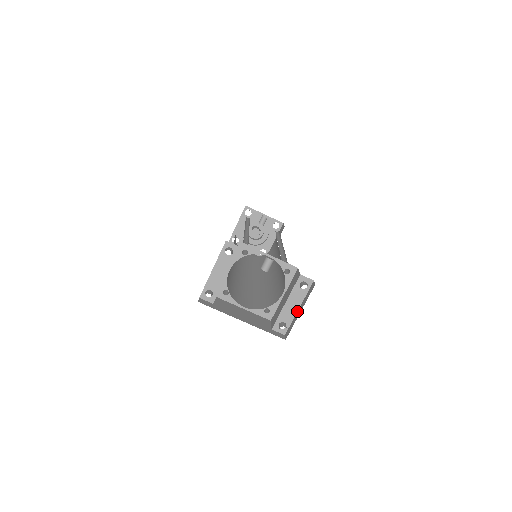
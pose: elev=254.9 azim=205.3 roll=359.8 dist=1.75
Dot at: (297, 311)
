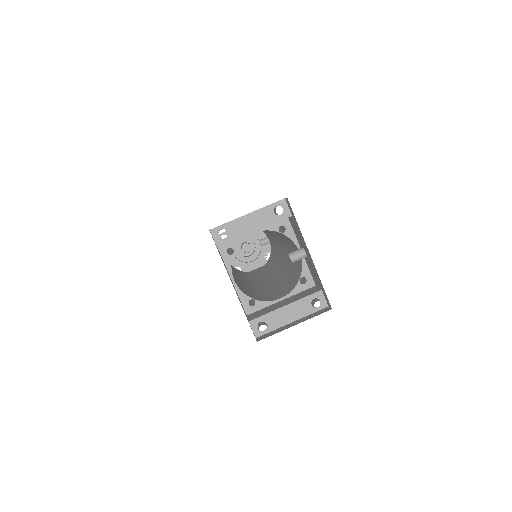
Dot at: (288, 323)
